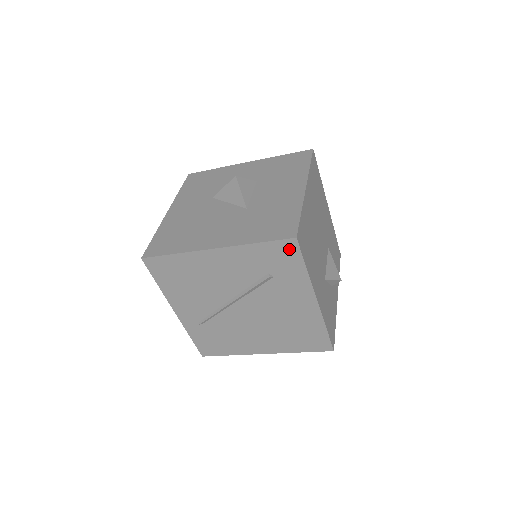
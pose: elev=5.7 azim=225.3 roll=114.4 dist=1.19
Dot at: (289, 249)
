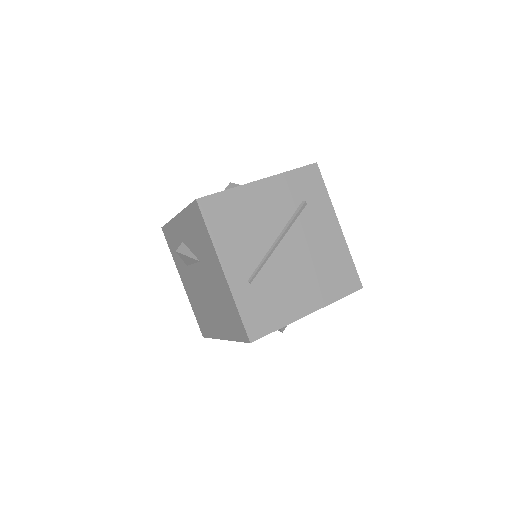
Dot at: (314, 174)
